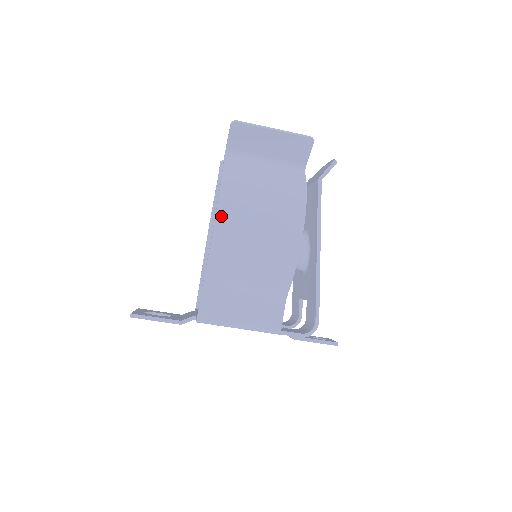
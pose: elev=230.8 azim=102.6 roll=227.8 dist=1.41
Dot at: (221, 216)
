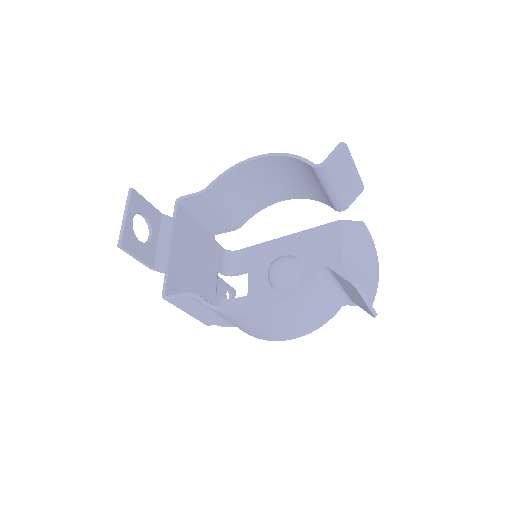
Dot at: (254, 315)
